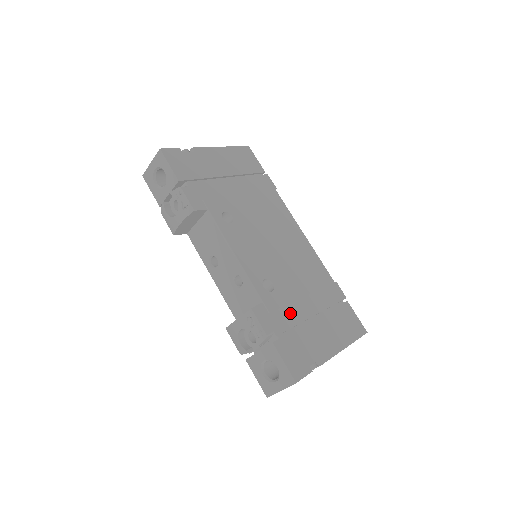
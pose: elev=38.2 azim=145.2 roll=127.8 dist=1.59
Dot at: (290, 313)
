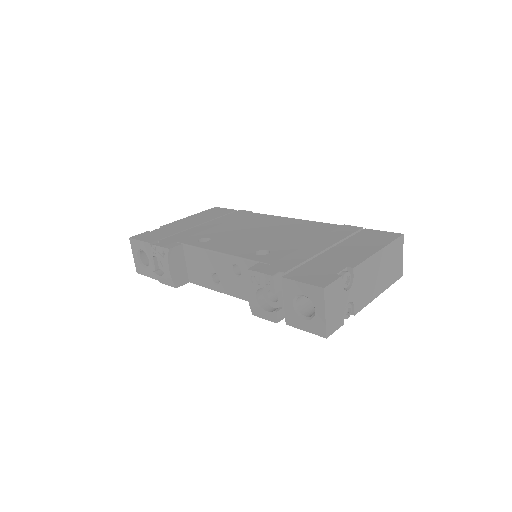
Dot at: (295, 256)
